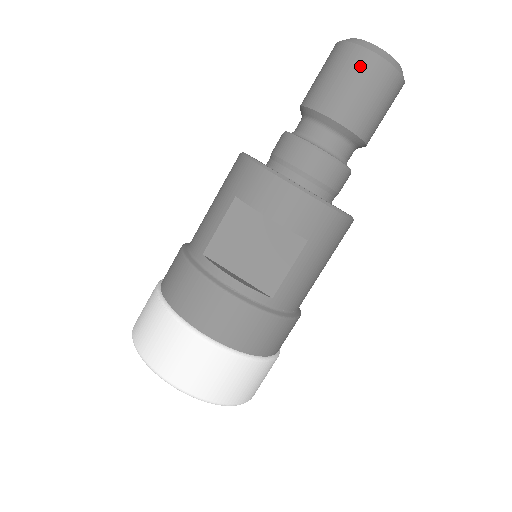
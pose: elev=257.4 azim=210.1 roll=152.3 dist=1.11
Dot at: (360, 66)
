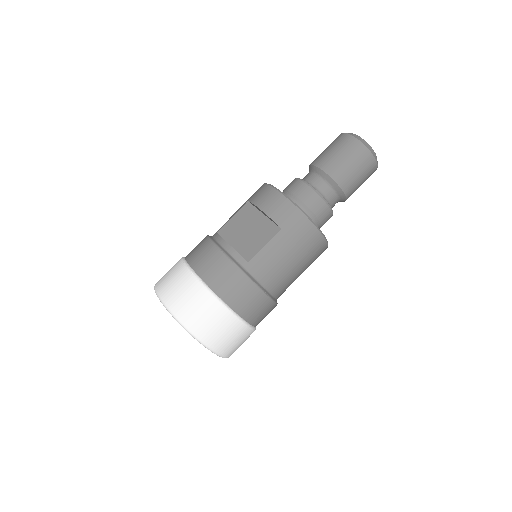
Dot at: (343, 142)
